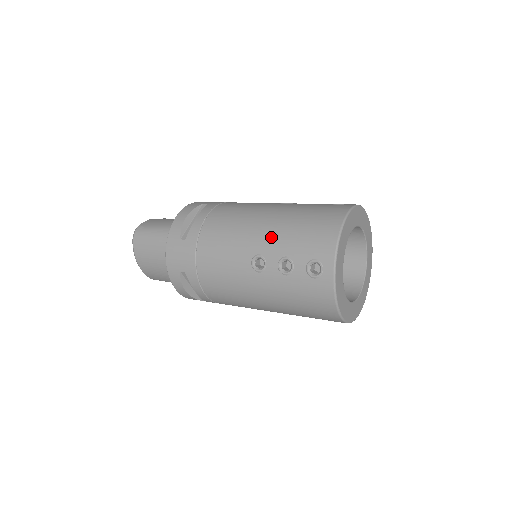
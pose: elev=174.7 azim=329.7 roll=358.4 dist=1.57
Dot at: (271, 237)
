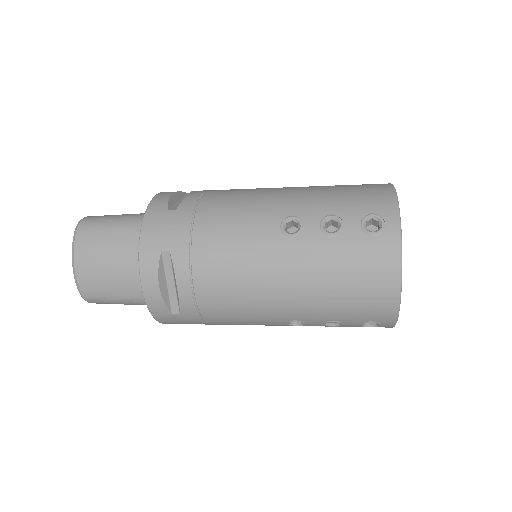
Dot at: (306, 199)
